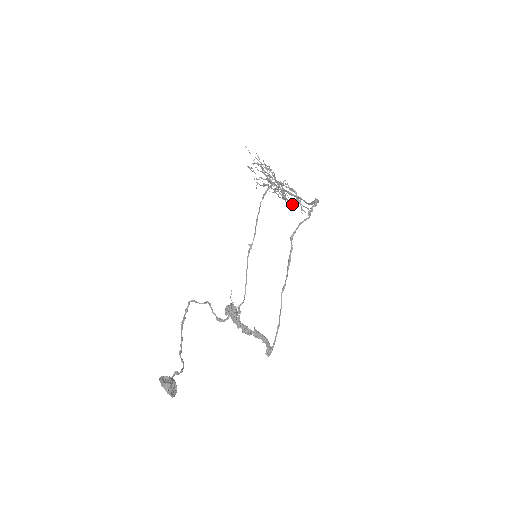
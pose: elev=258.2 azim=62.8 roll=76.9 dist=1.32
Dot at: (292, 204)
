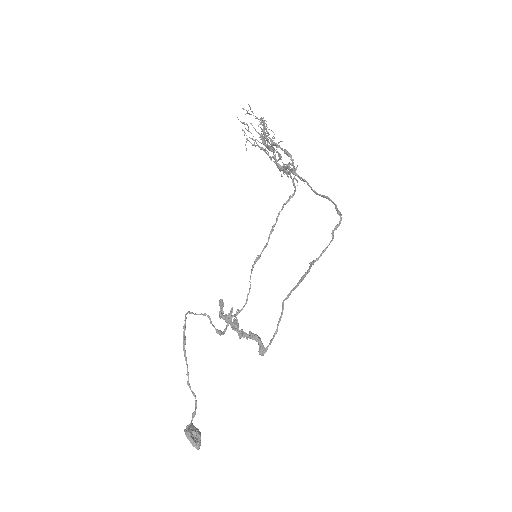
Dot at: (287, 175)
